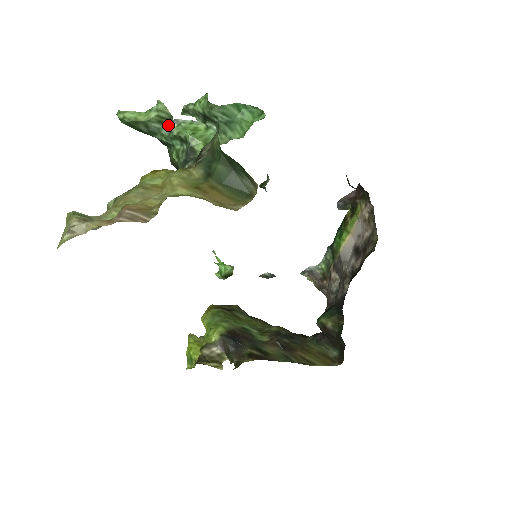
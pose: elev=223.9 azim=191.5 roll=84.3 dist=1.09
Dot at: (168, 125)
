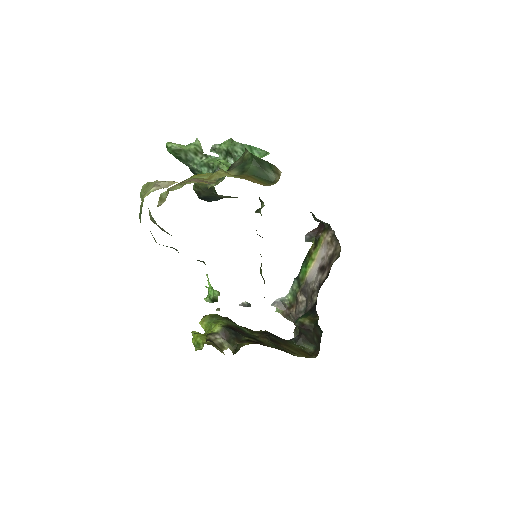
Dot at: (199, 157)
